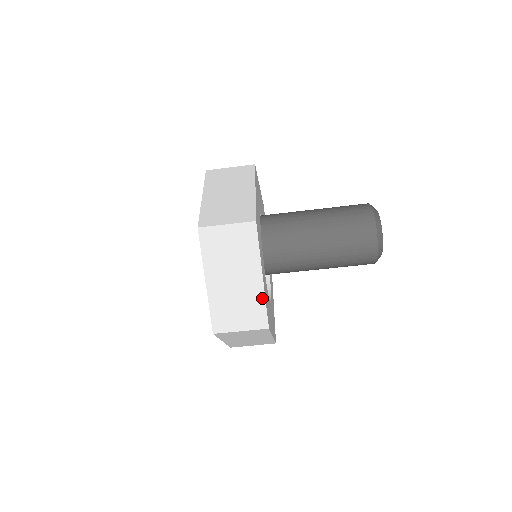
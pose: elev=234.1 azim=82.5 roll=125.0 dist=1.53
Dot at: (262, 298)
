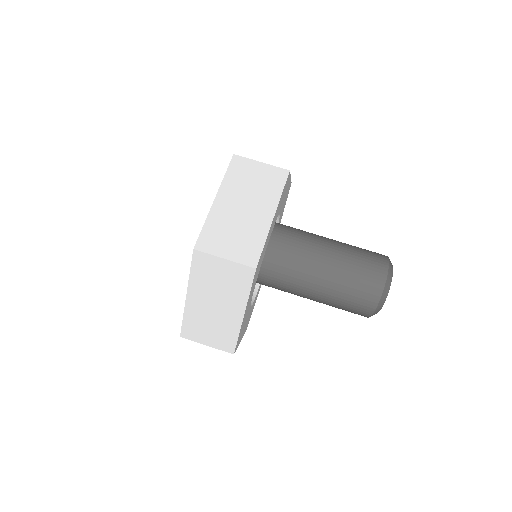
Dot at: (264, 236)
